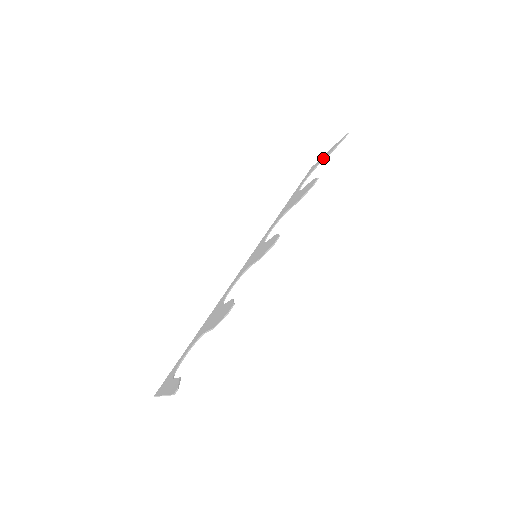
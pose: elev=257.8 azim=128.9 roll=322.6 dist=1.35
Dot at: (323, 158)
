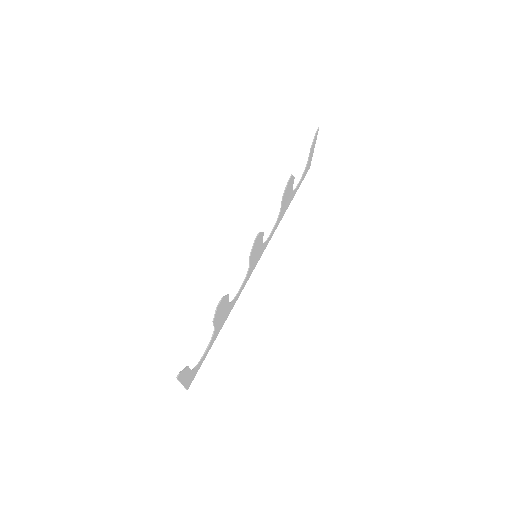
Dot at: (309, 156)
